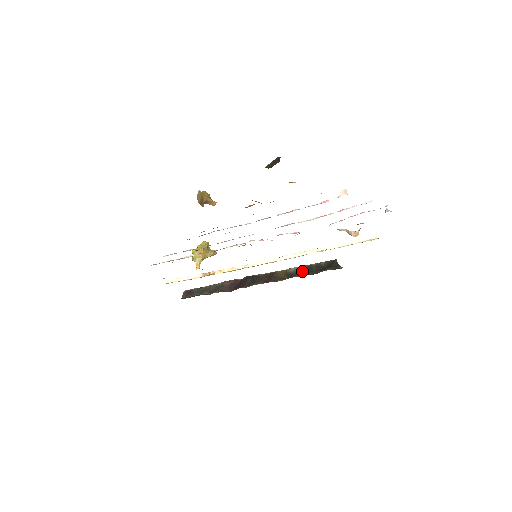
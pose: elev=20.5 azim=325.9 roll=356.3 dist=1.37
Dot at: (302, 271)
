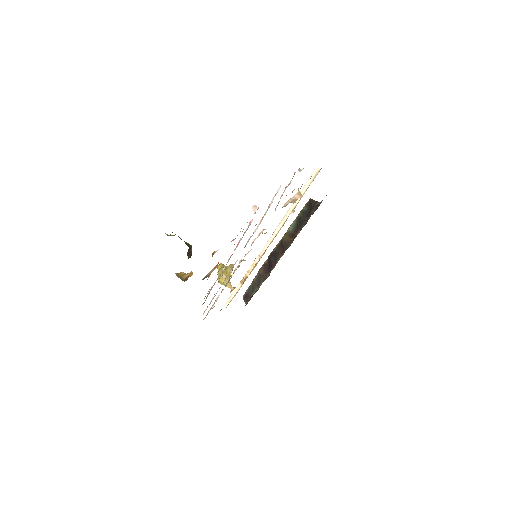
Dot at: (297, 226)
